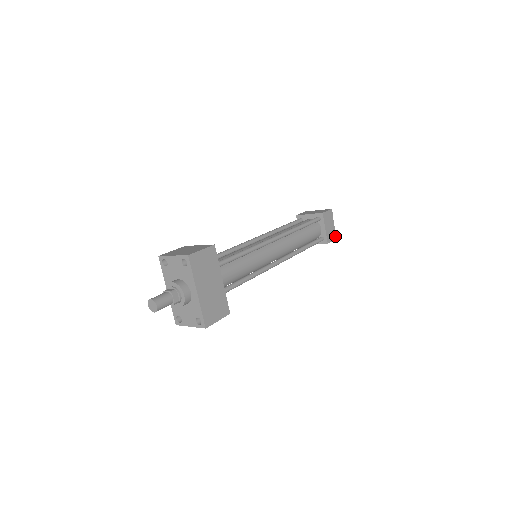
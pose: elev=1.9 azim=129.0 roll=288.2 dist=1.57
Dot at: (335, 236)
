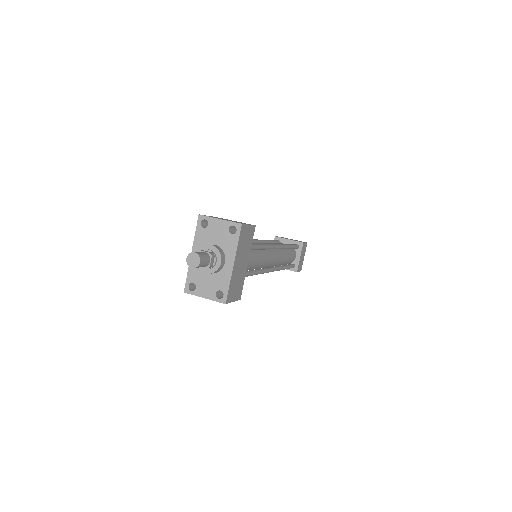
Dot at: (301, 268)
